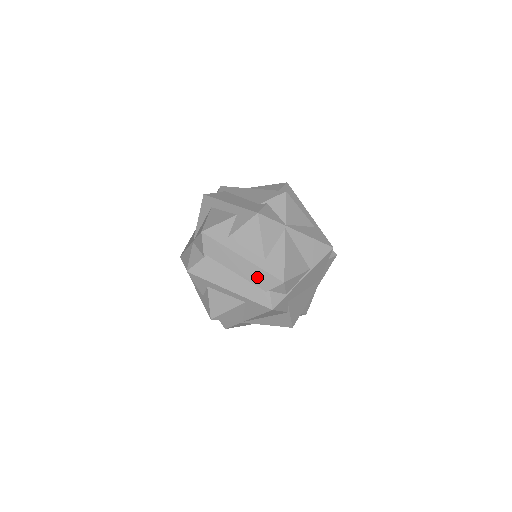
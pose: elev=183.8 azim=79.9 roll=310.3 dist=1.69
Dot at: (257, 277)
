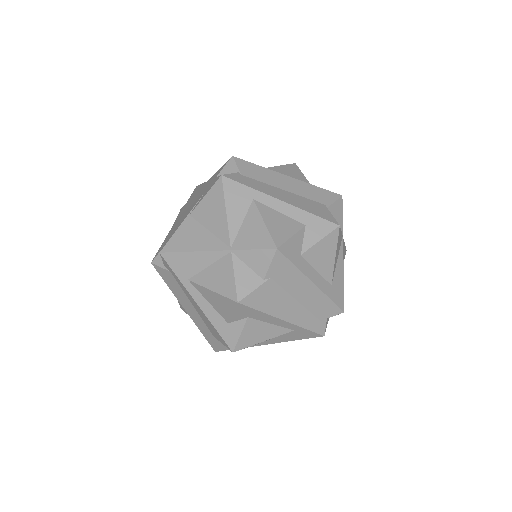
Dot at: occluded
